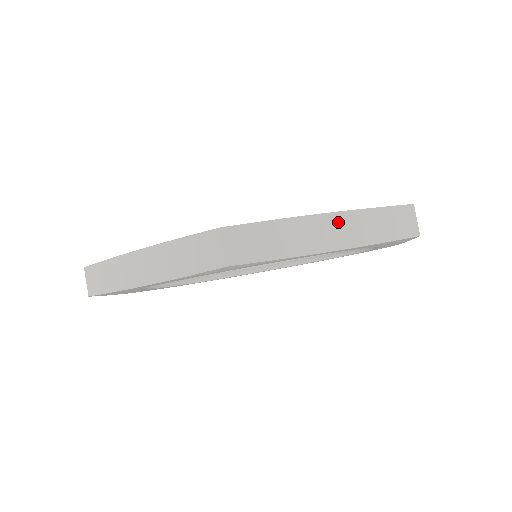
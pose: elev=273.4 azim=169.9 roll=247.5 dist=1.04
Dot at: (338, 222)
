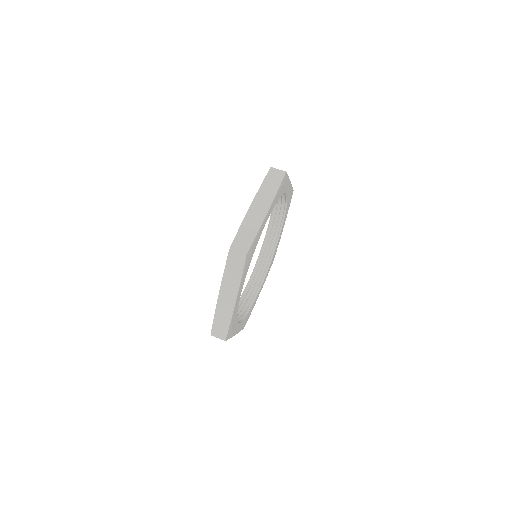
Dot at: occluded
